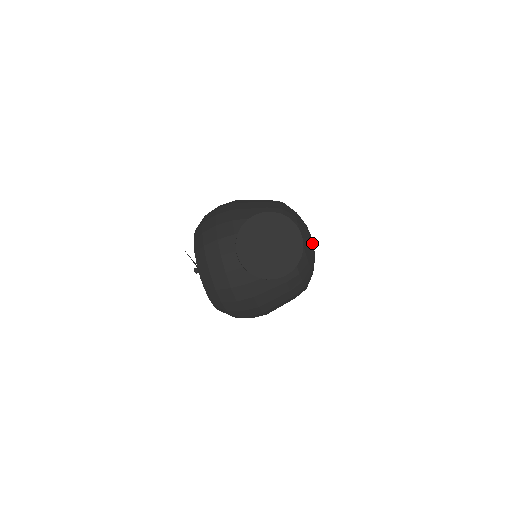
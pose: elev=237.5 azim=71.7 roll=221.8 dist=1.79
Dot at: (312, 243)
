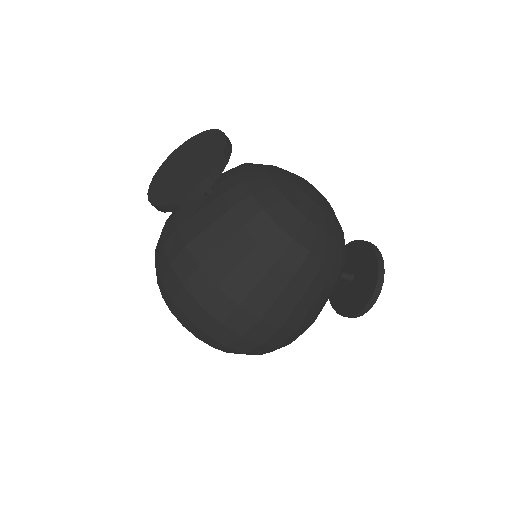
Dot at: (308, 189)
